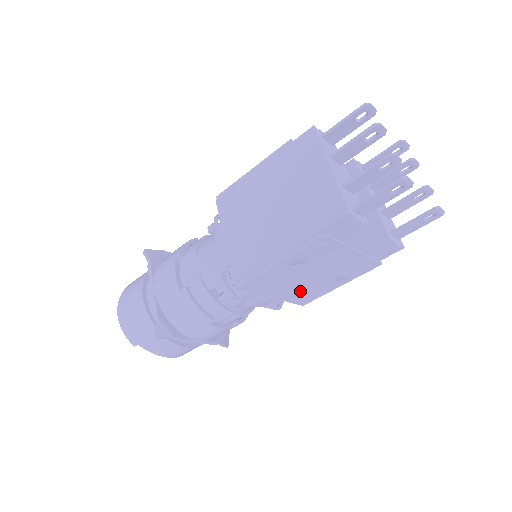
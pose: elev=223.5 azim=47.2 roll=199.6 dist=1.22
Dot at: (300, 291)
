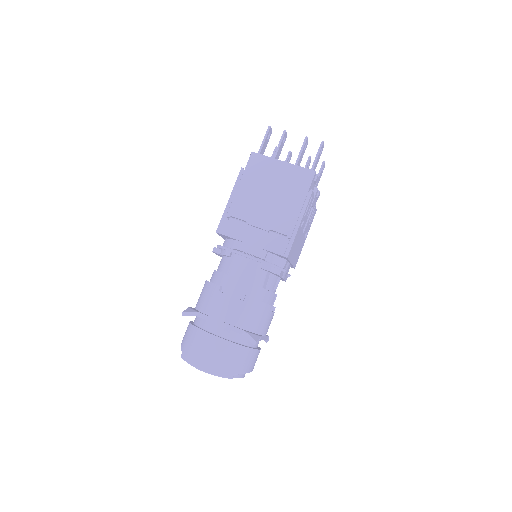
Dot at: (297, 251)
